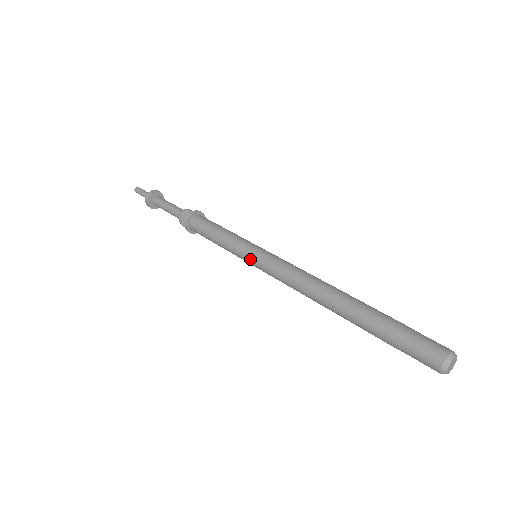
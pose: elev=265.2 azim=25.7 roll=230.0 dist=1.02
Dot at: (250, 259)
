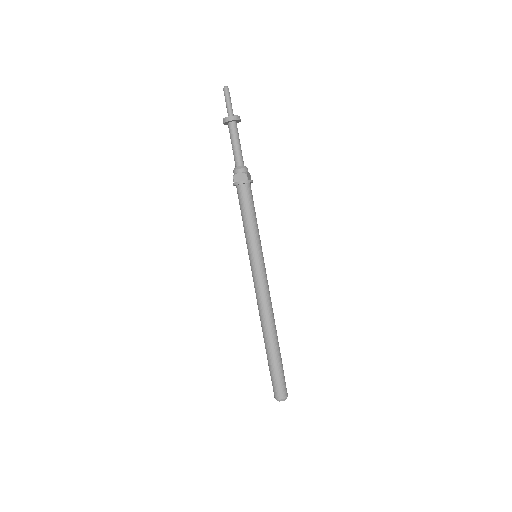
Dot at: (251, 259)
